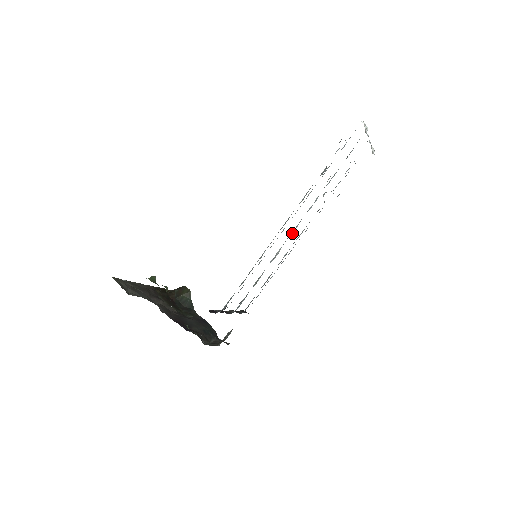
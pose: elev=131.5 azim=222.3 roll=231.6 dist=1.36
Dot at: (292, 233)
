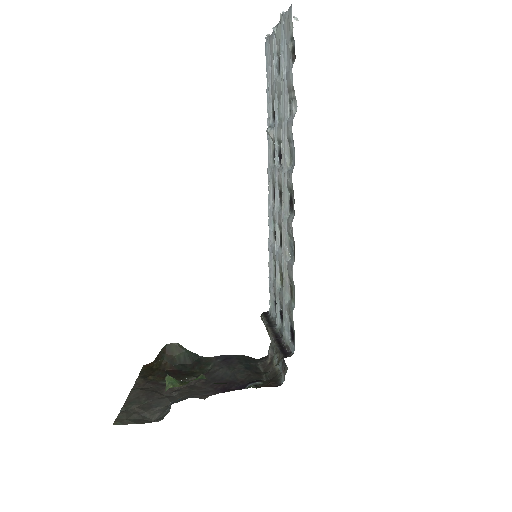
Dot at: (278, 202)
